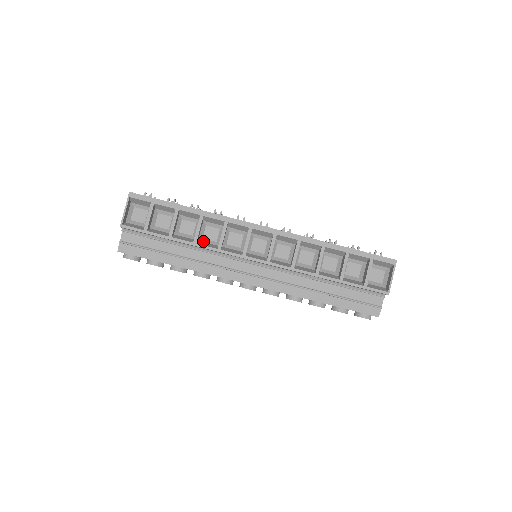
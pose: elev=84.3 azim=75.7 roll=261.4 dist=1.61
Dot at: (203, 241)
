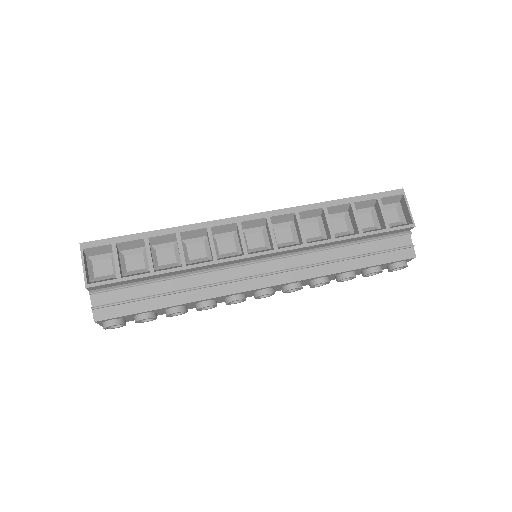
Dot at: (191, 263)
